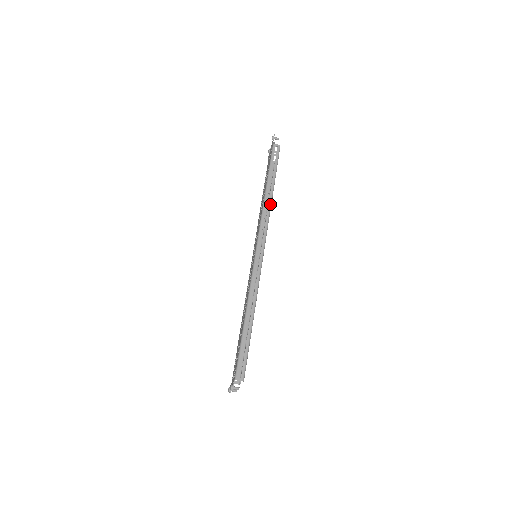
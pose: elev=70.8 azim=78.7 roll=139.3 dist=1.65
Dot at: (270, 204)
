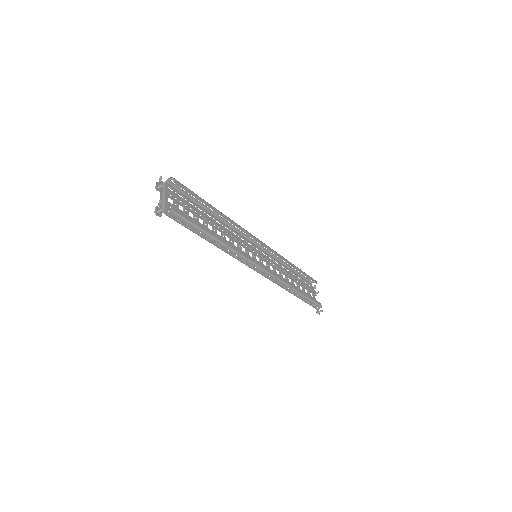
Dot at: (229, 249)
